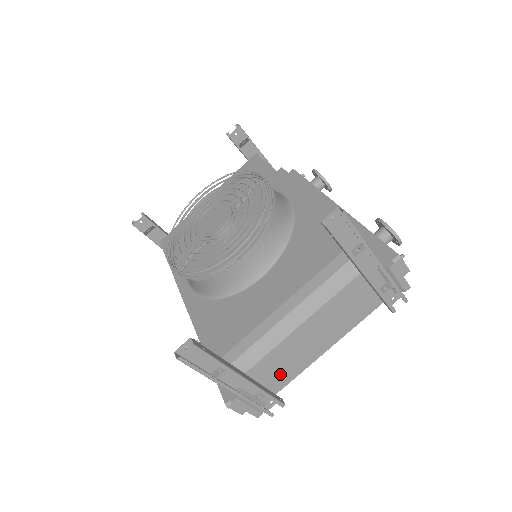
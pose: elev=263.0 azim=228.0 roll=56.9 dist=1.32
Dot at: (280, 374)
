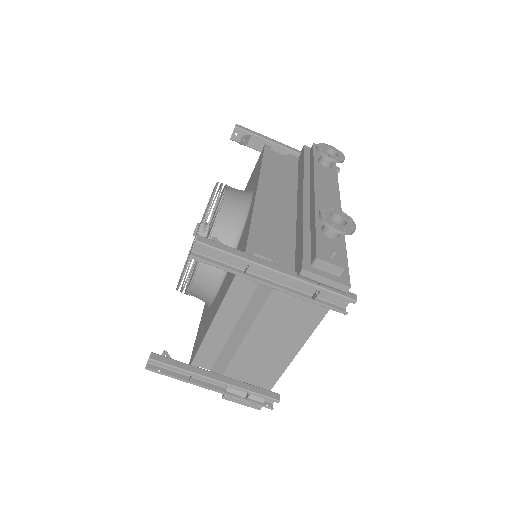
Dot at: (260, 374)
